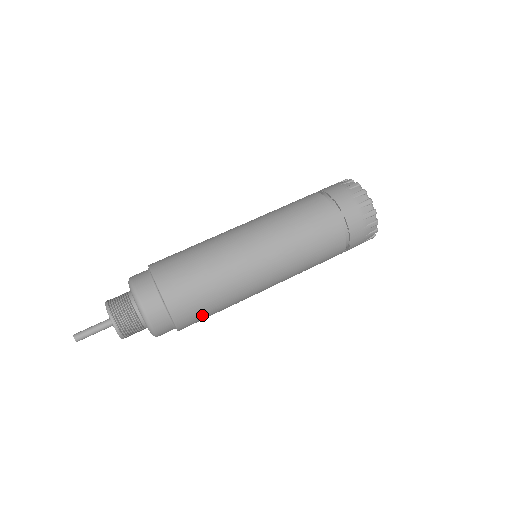
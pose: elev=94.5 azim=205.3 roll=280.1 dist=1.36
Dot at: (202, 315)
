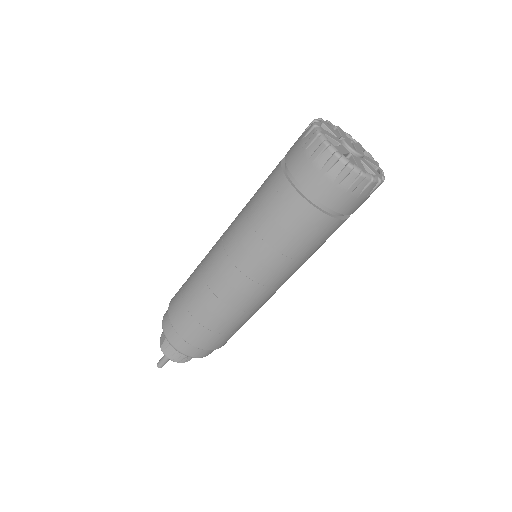
Dot at: occluded
